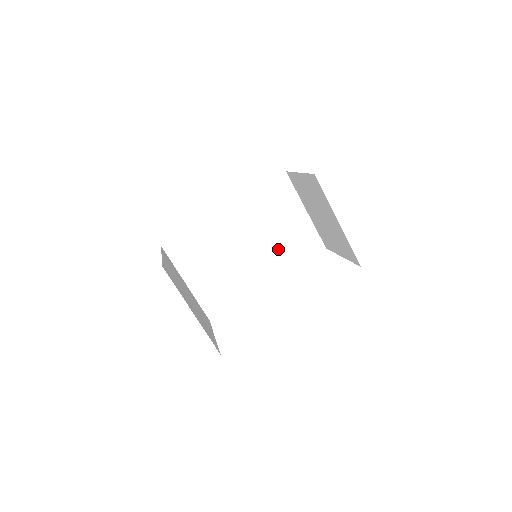
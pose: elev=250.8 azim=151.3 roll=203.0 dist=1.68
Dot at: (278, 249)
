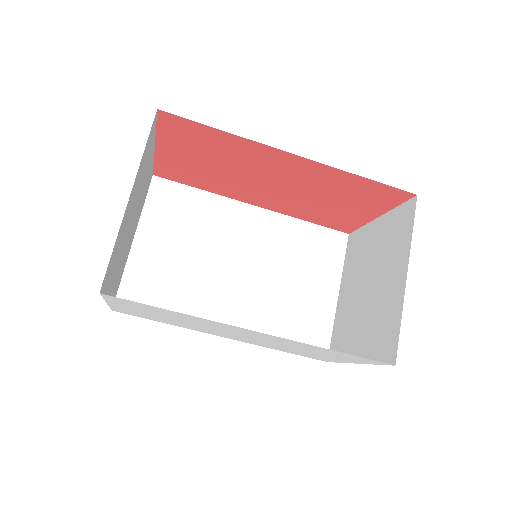
Dot at: (272, 306)
